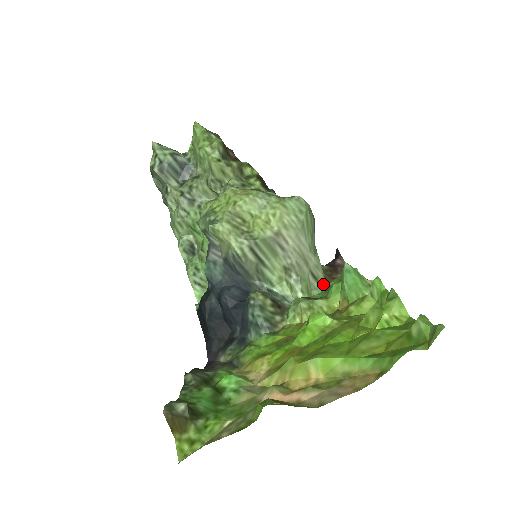
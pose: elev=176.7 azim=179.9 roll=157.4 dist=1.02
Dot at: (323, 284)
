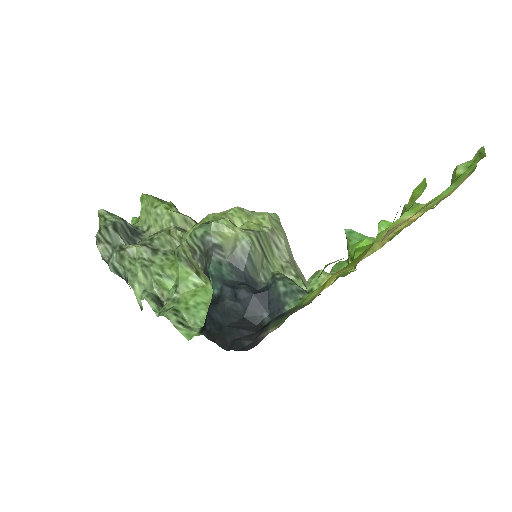
Dot at: occluded
